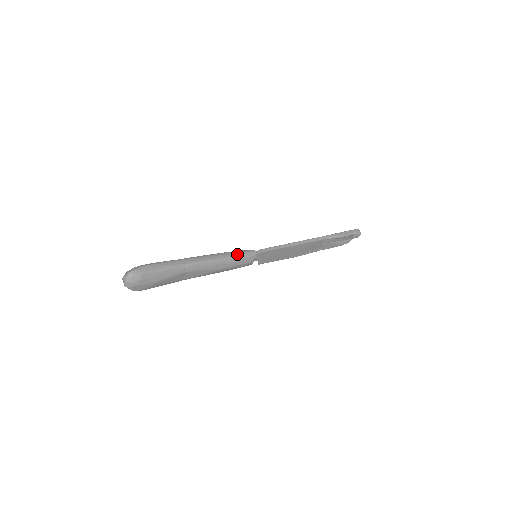
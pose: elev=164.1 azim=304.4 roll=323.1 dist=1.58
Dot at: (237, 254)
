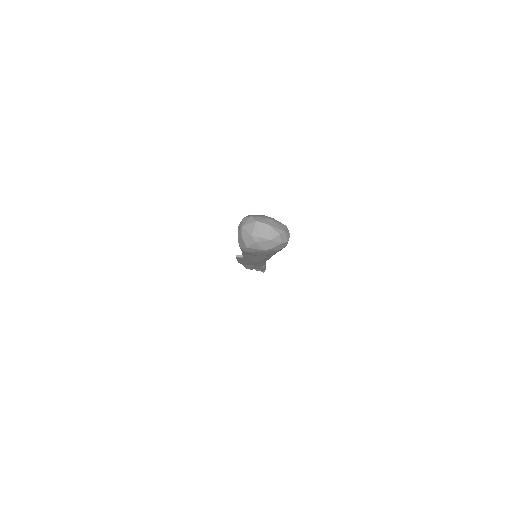
Dot at: occluded
